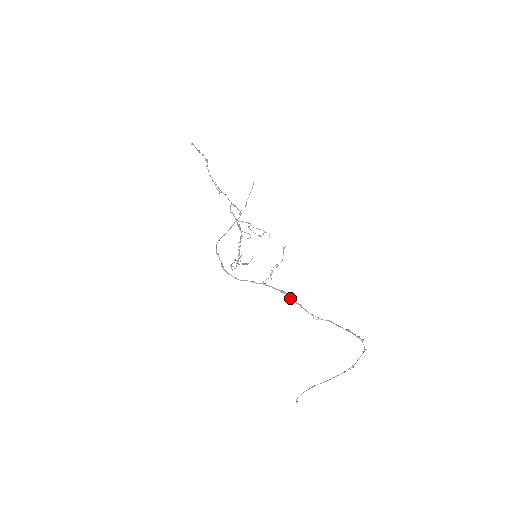
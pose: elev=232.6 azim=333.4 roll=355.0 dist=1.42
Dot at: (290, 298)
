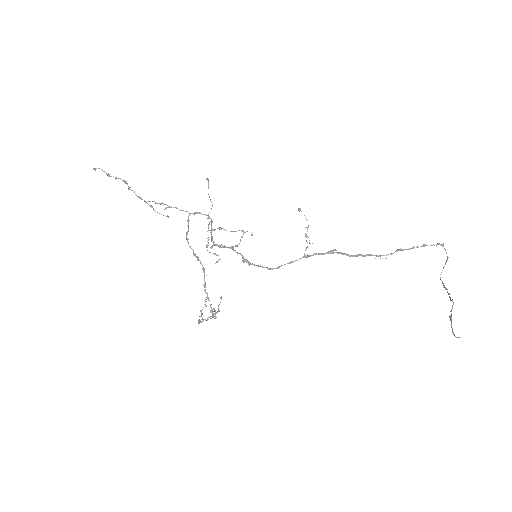
Dot at: (344, 254)
